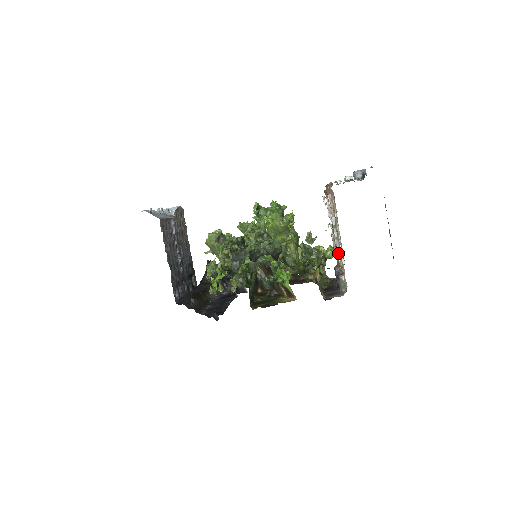
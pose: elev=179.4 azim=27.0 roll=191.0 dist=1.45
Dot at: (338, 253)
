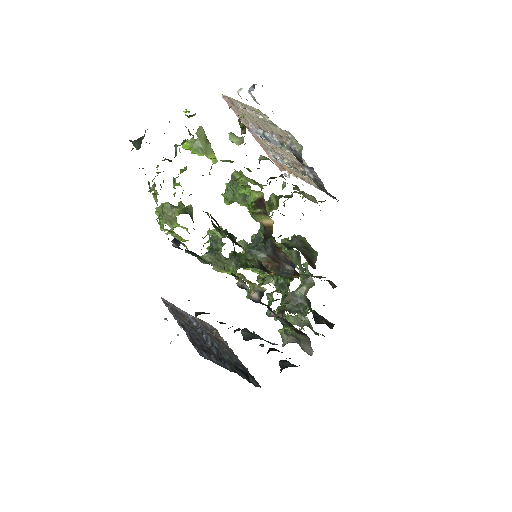
Dot at: occluded
